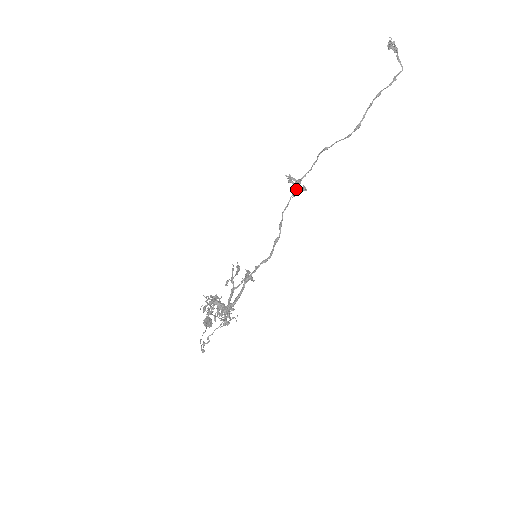
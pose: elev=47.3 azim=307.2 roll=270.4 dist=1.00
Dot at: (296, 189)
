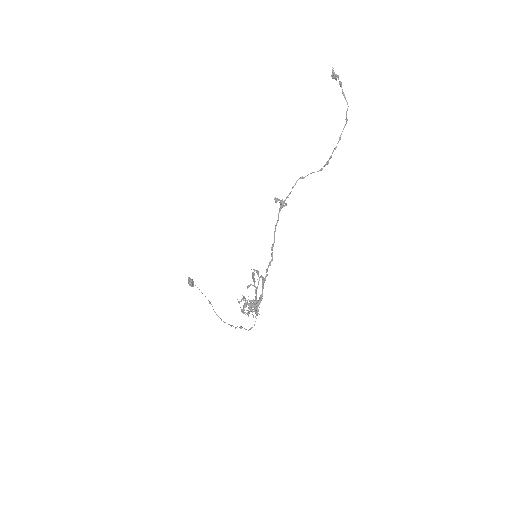
Dot at: occluded
